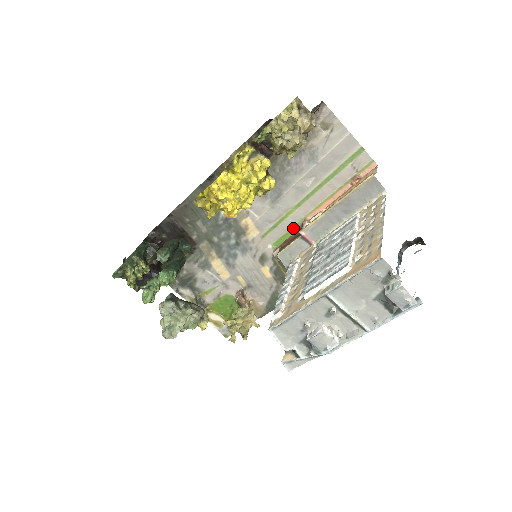
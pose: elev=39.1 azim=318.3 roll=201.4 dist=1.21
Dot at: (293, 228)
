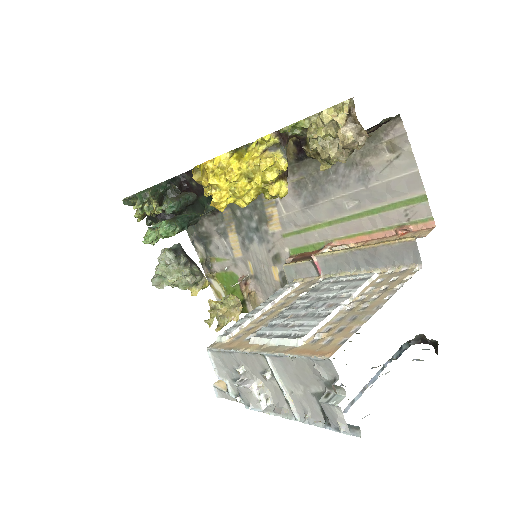
Dot at: (316, 244)
